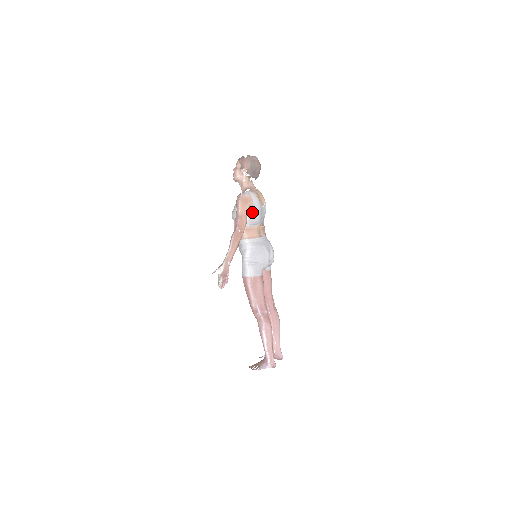
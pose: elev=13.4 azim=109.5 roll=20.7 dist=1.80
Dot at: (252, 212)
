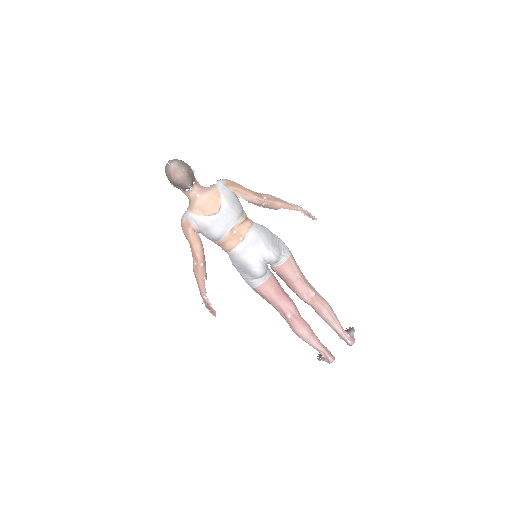
Dot at: (203, 232)
